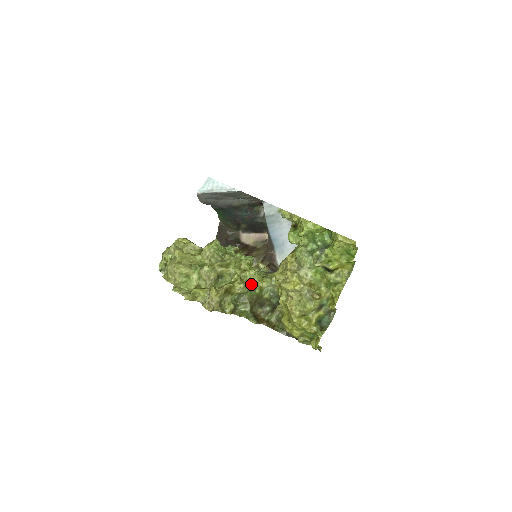
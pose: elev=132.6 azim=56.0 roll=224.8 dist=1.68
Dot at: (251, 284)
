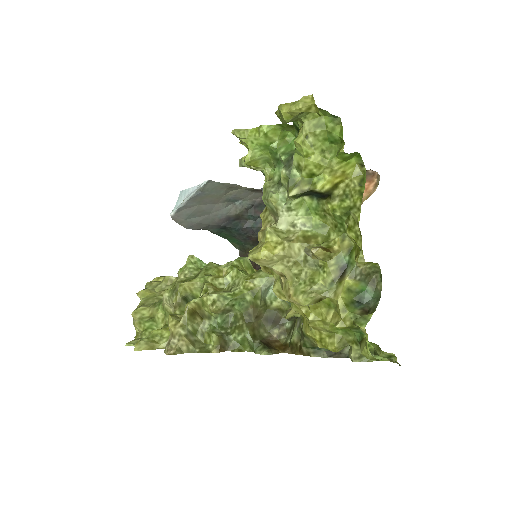
Dot at: (234, 290)
